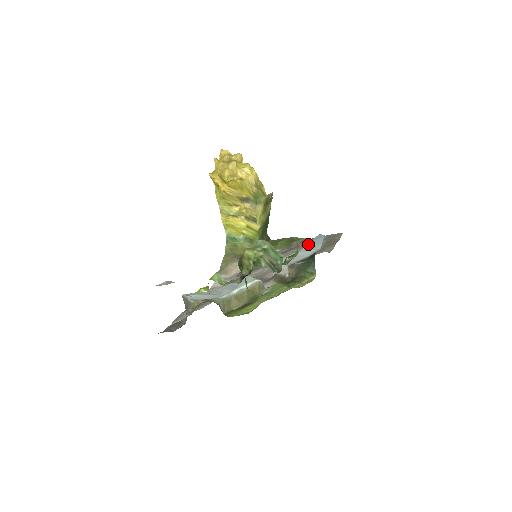
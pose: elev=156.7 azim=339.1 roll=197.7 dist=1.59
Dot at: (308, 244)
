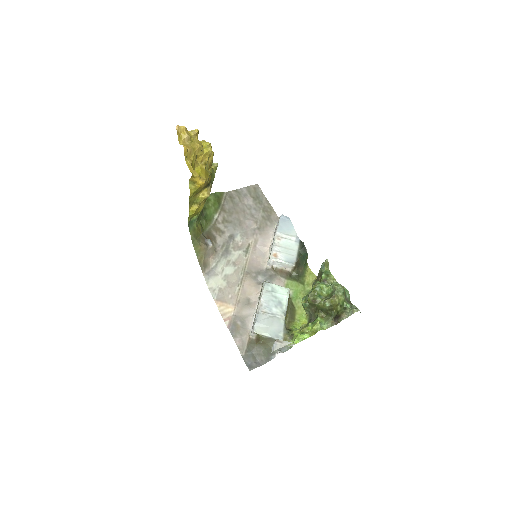
Dot at: (279, 228)
